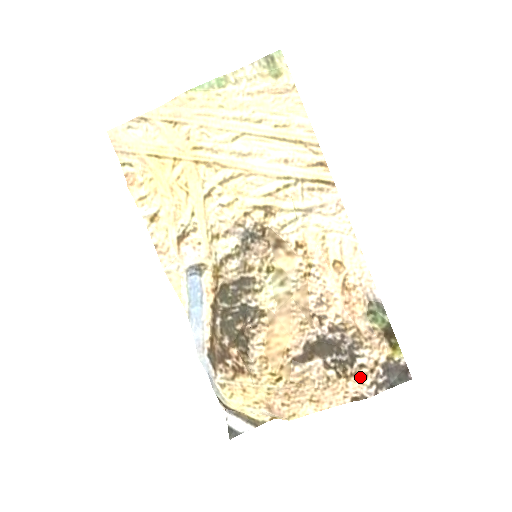
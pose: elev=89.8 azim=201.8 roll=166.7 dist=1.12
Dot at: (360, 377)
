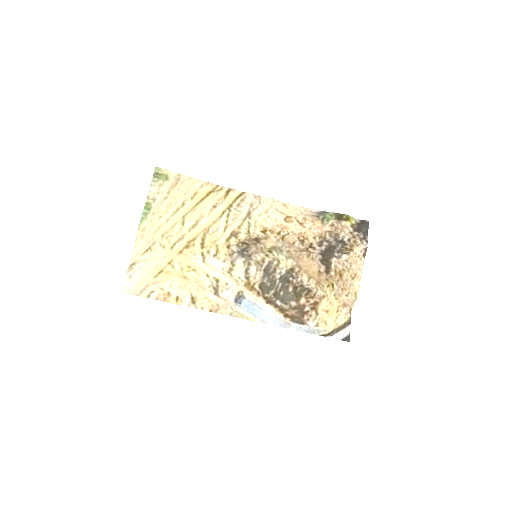
Dot at: (354, 244)
